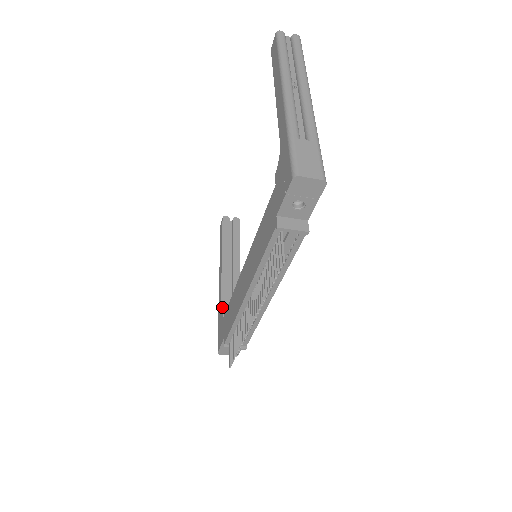
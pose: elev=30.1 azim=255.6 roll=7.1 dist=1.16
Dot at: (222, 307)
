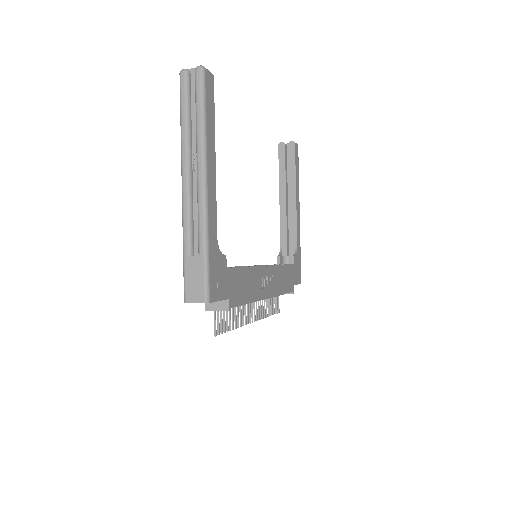
Dot at: (281, 248)
